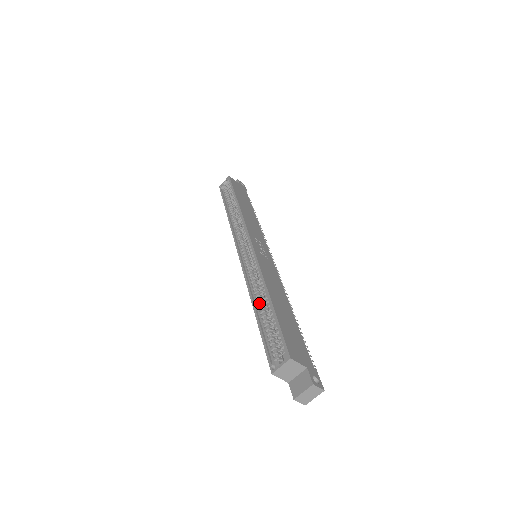
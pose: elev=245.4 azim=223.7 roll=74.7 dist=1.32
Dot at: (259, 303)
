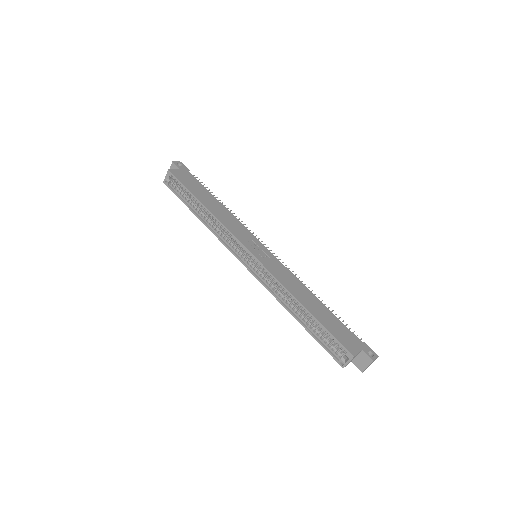
Dot at: (296, 311)
